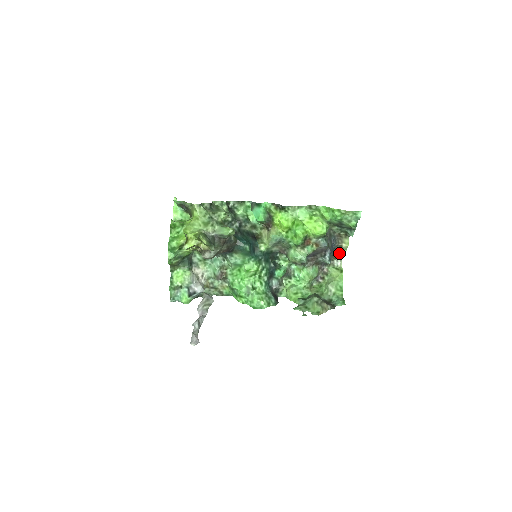
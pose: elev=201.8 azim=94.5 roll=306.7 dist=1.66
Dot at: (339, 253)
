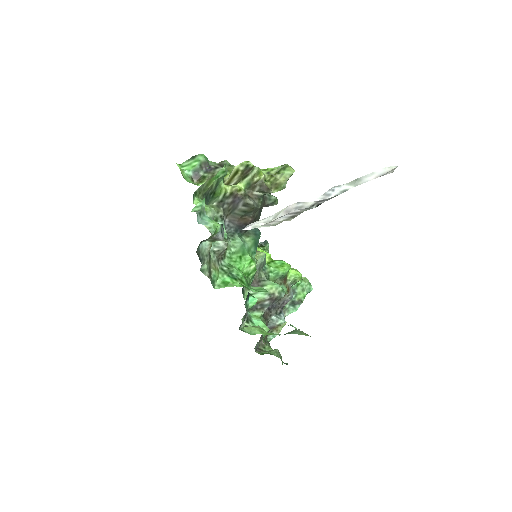
Dot at: (272, 332)
